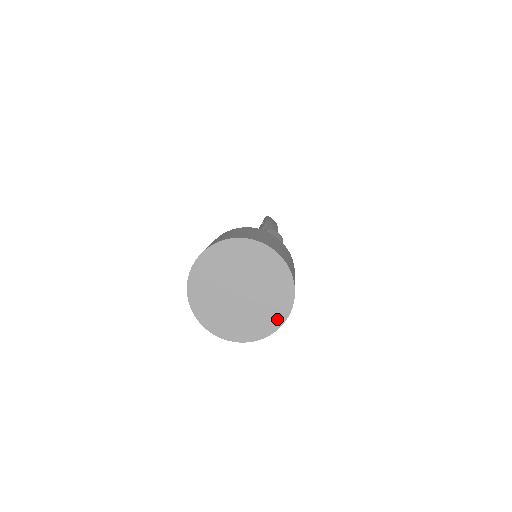
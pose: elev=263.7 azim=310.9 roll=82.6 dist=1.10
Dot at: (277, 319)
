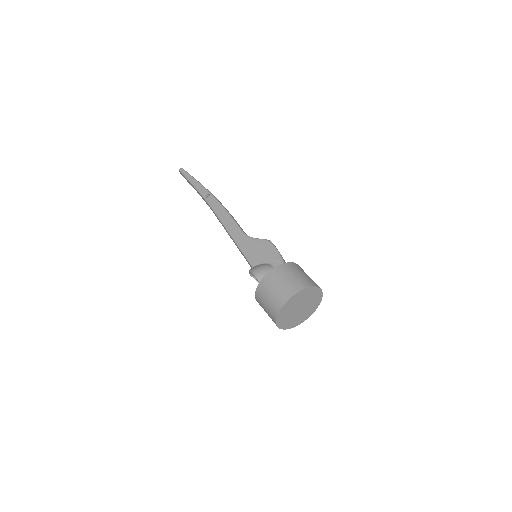
Dot at: (307, 317)
